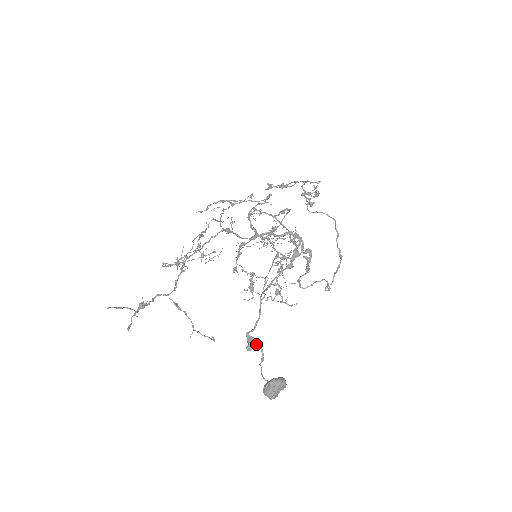
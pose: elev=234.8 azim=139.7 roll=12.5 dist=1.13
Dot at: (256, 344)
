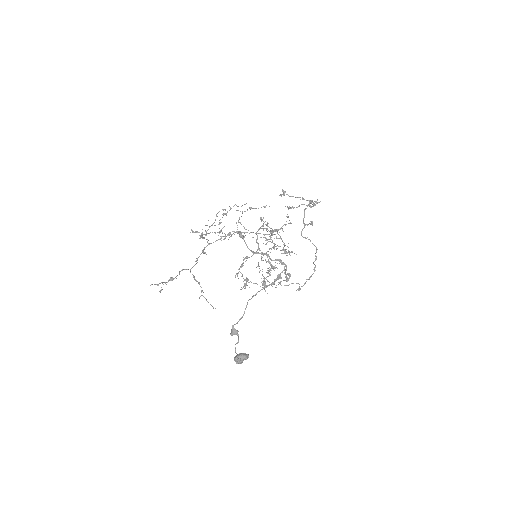
Dot at: (236, 334)
